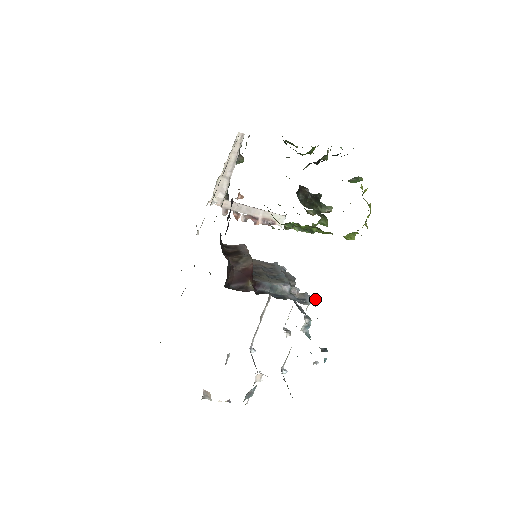
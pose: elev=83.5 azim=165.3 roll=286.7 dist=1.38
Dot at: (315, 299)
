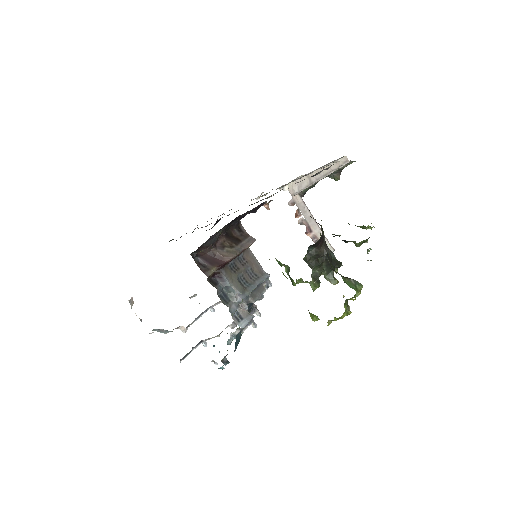
Dot at: (254, 326)
